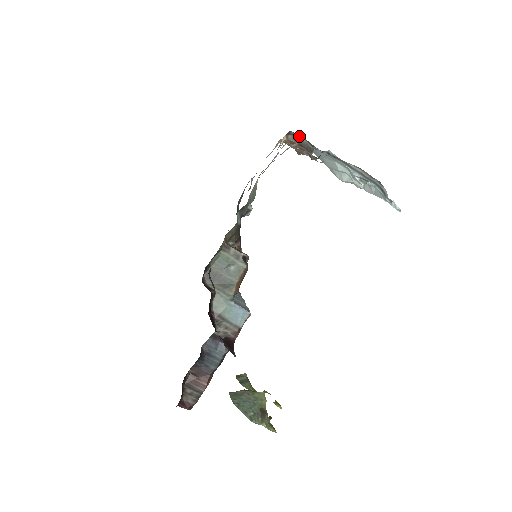
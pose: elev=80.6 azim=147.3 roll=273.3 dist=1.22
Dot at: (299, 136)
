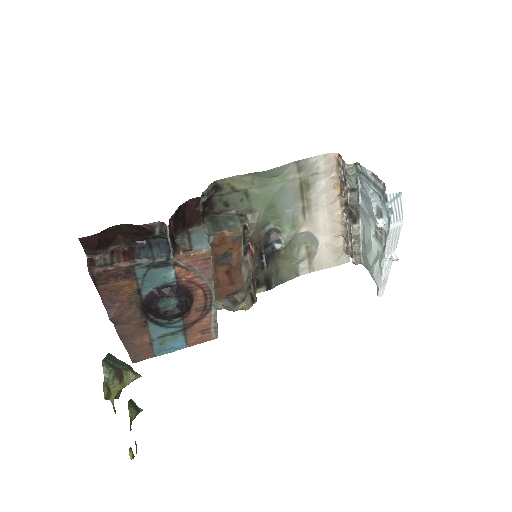
Dot at: (354, 211)
